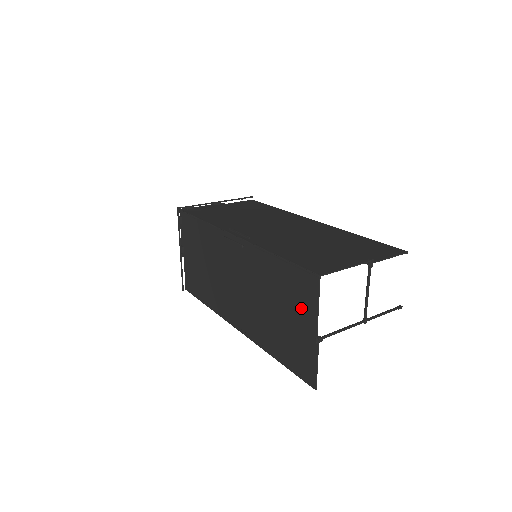
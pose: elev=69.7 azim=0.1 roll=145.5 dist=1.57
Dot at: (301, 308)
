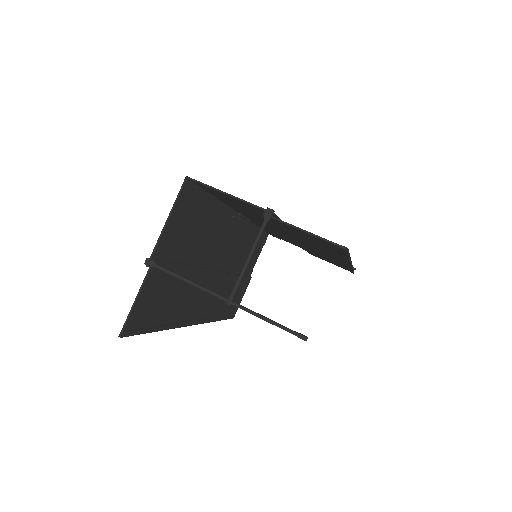
Dot at: (175, 234)
